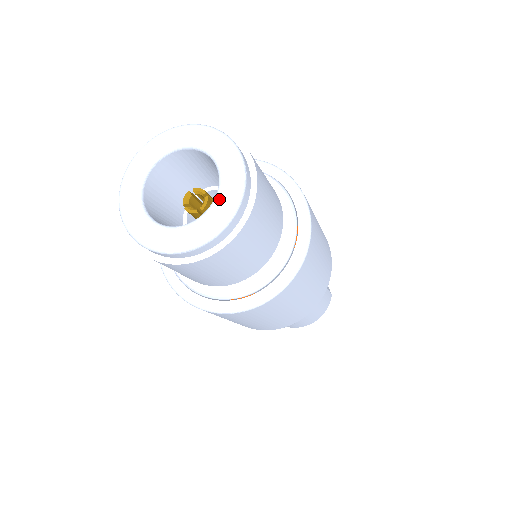
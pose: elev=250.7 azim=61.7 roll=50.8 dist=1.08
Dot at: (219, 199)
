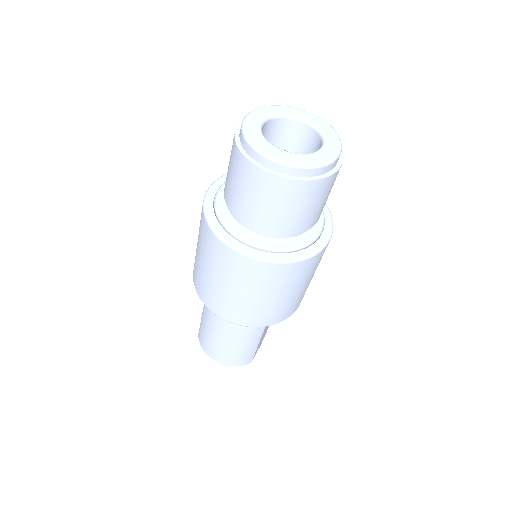
Dot at: (306, 155)
